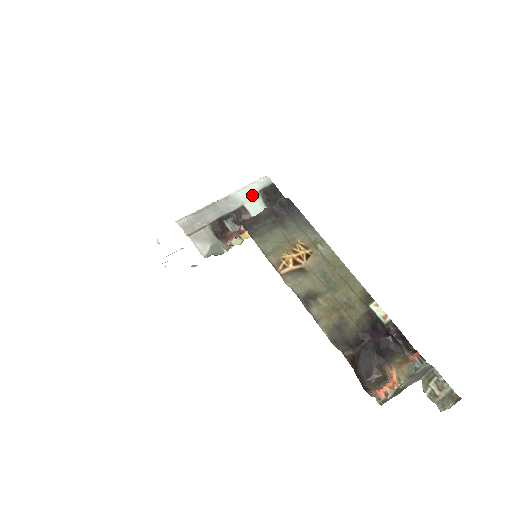
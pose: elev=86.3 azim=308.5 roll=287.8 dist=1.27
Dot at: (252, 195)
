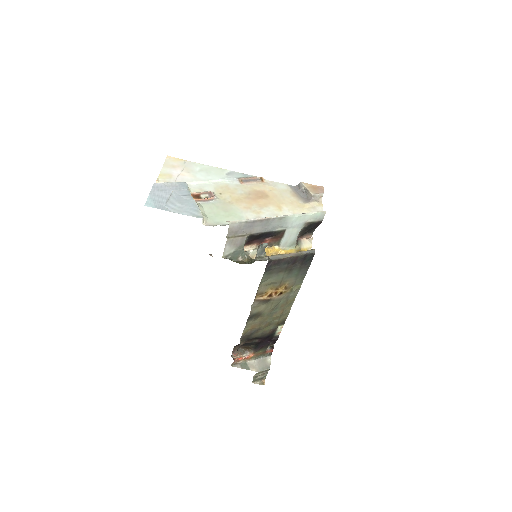
Dot at: (300, 224)
